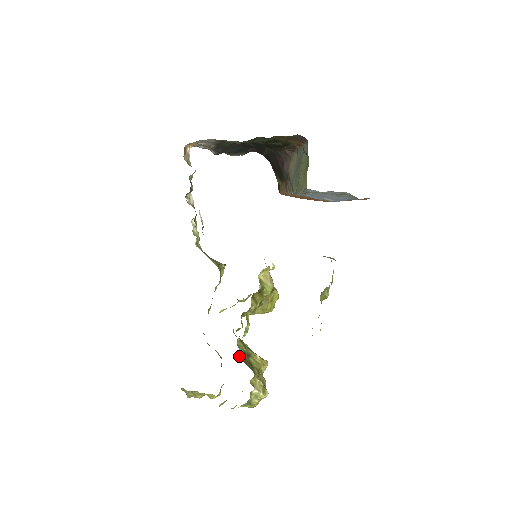
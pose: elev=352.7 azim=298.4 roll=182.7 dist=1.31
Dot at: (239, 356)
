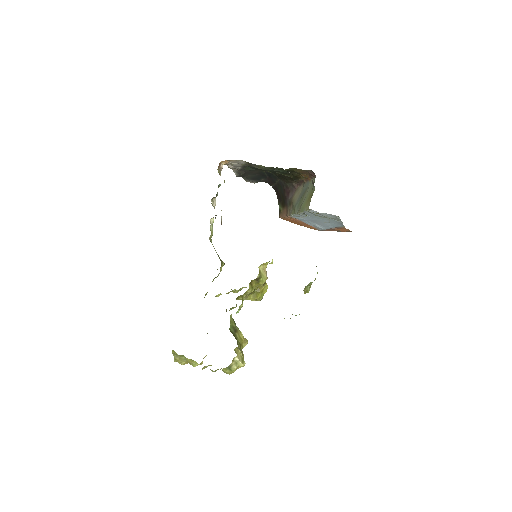
Dot at: occluded
